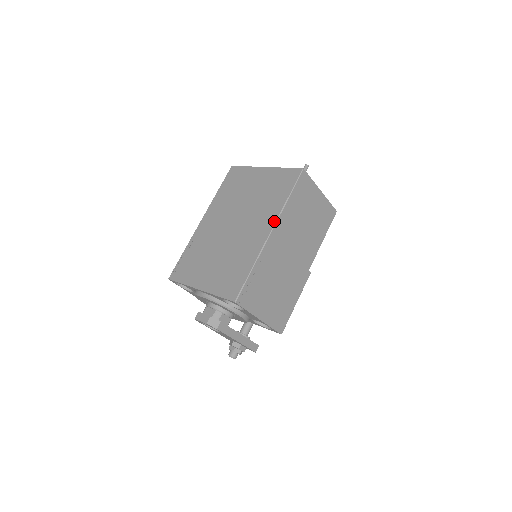
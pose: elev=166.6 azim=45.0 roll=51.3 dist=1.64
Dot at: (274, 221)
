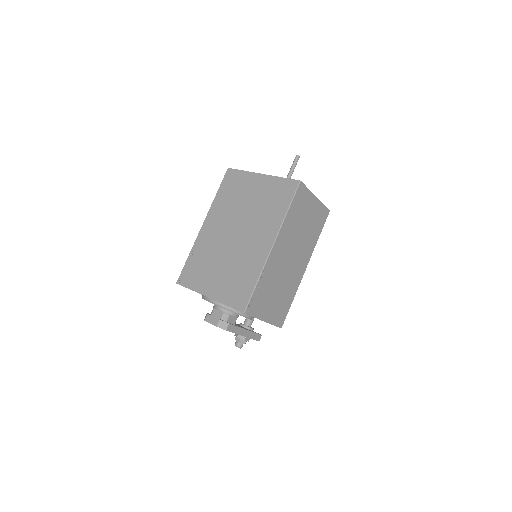
Dot at: (275, 234)
